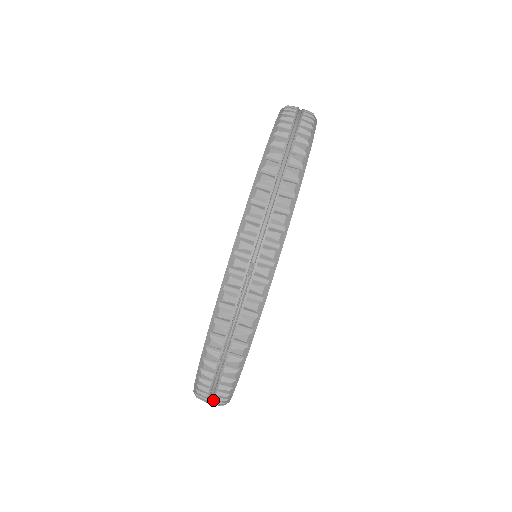
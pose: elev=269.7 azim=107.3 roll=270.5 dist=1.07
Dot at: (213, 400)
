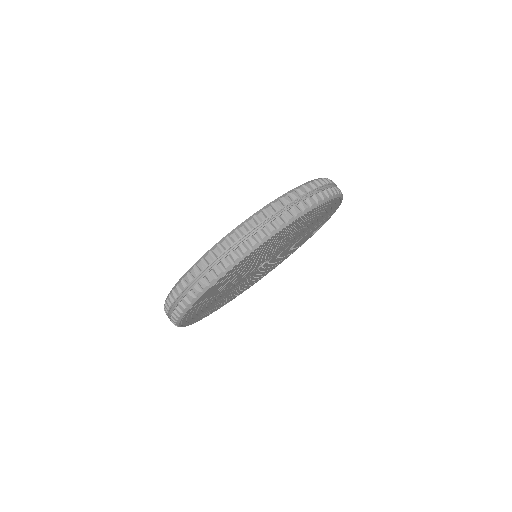
Dot at: (230, 252)
